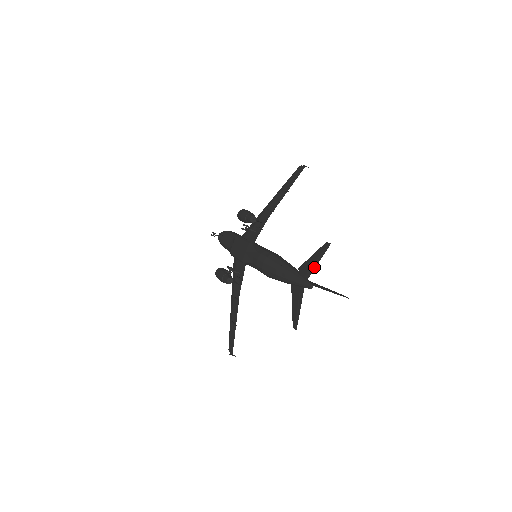
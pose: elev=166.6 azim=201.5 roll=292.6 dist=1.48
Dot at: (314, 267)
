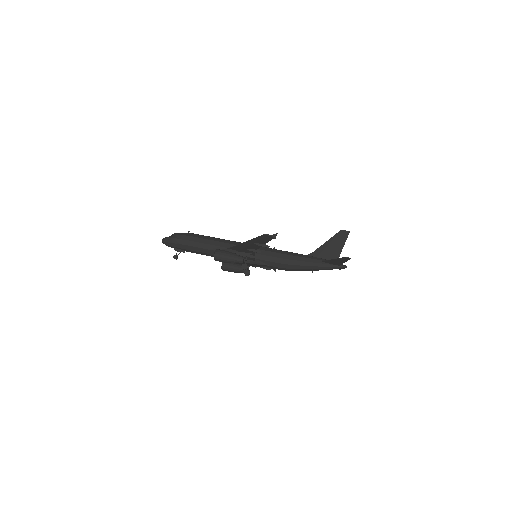
Dot at: occluded
